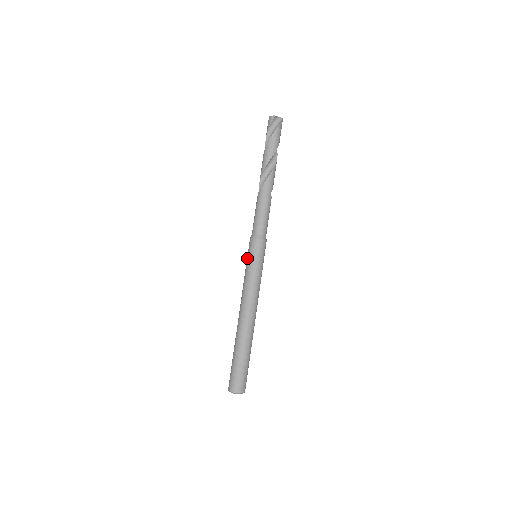
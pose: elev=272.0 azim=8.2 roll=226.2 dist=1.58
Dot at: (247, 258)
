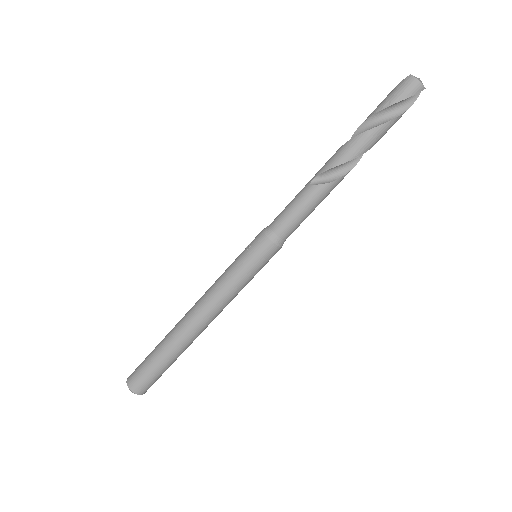
Dot at: (249, 261)
